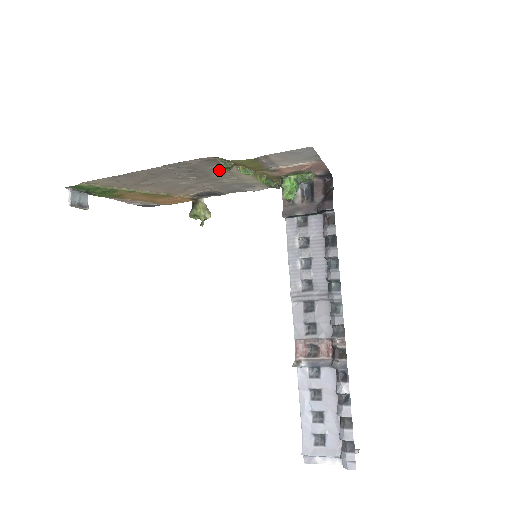
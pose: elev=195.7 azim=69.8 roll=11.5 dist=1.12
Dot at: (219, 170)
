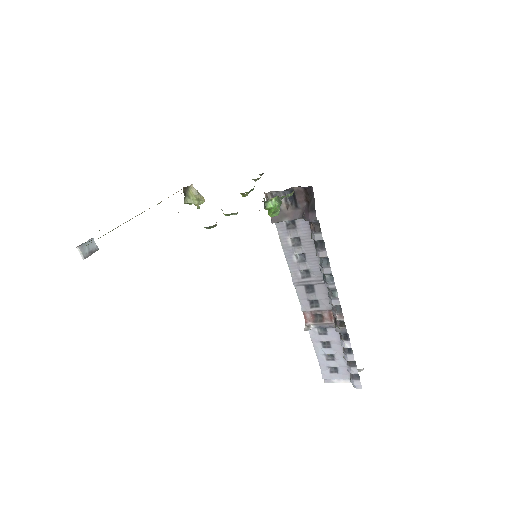
Dot at: occluded
